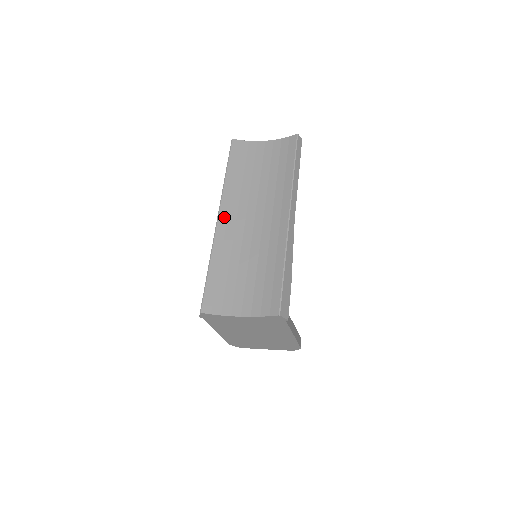
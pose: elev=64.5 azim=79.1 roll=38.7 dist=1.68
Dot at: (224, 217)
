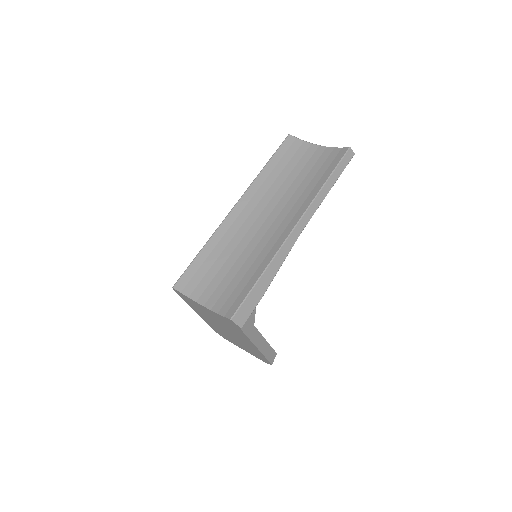
Dot at: (240, 207)
